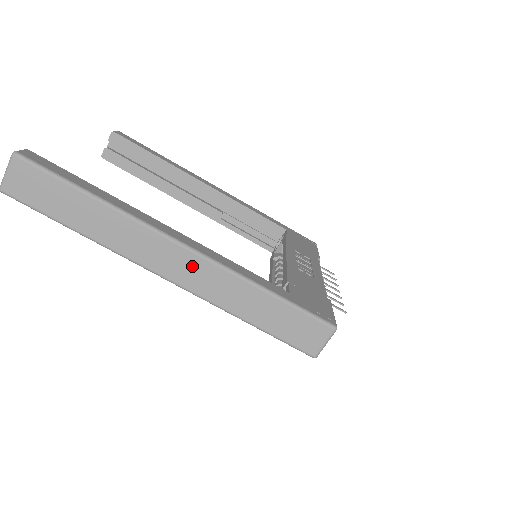
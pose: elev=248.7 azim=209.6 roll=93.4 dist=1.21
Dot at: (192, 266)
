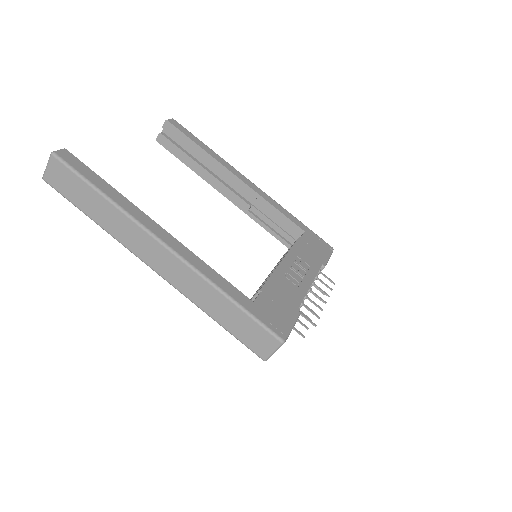
Dot at: (172, 265)
